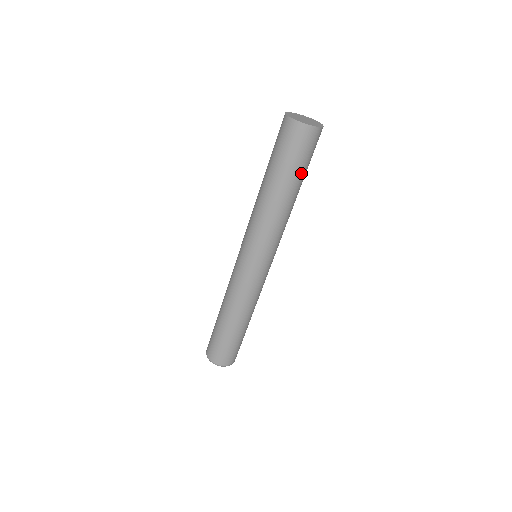
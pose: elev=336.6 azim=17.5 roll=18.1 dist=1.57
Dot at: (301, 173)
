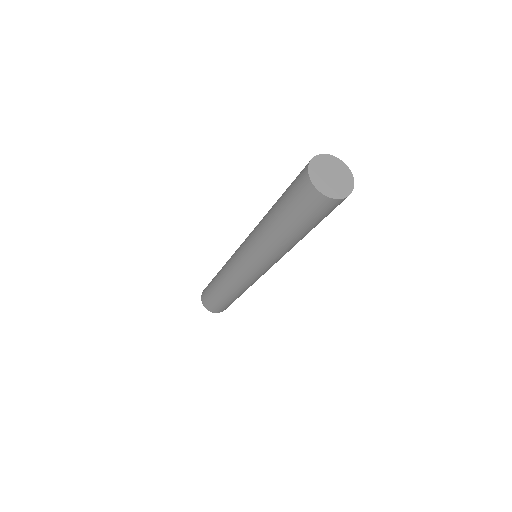
Dot at: occluded
